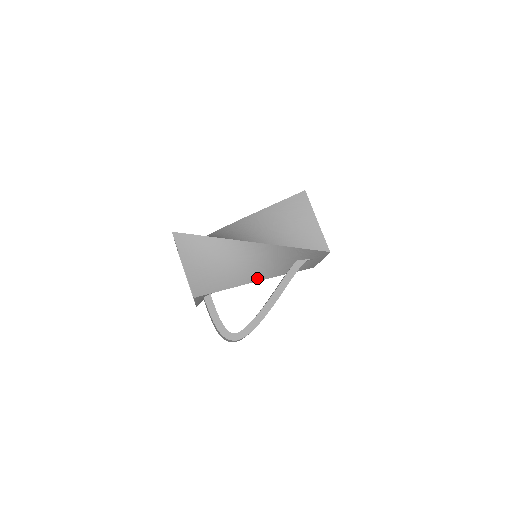
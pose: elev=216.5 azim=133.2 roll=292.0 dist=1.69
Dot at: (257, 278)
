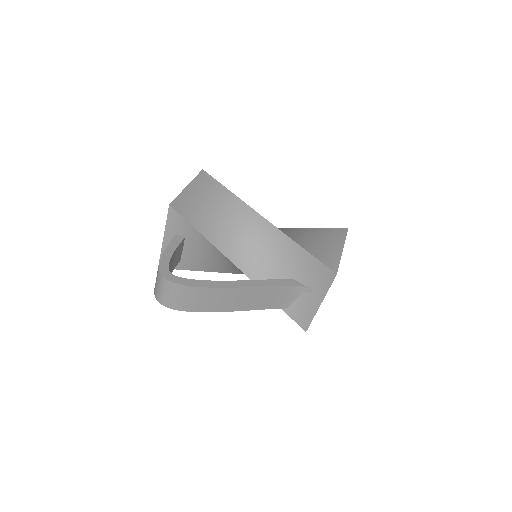
Dot at: (241, 265)
